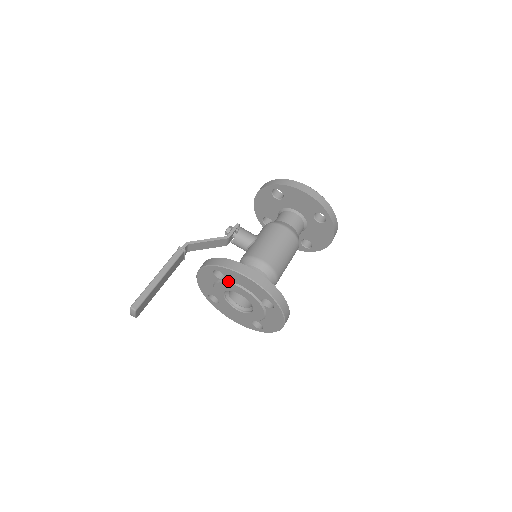
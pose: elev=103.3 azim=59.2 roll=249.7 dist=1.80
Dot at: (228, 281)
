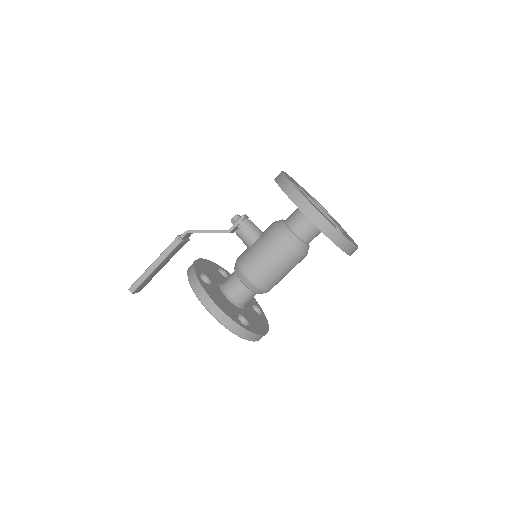
Dot at: occluded
